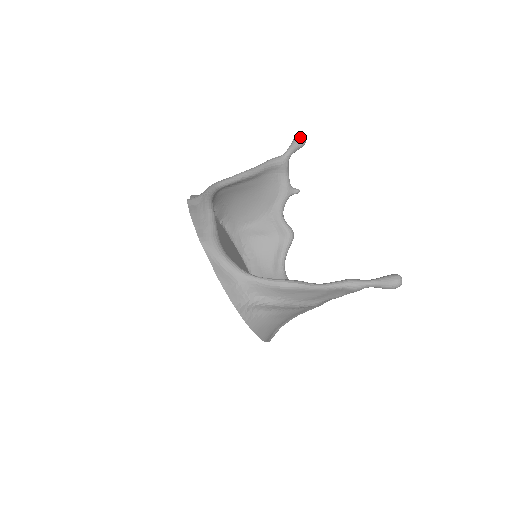
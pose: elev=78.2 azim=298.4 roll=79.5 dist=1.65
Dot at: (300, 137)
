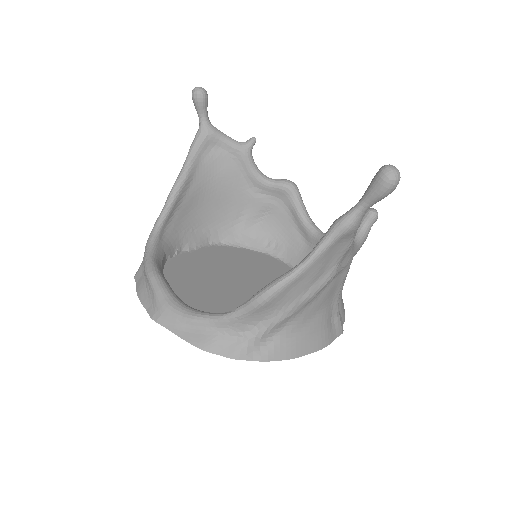
Dot at: (193, 93)
